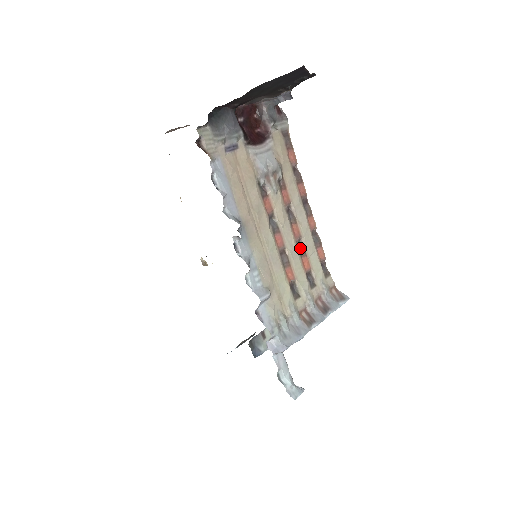
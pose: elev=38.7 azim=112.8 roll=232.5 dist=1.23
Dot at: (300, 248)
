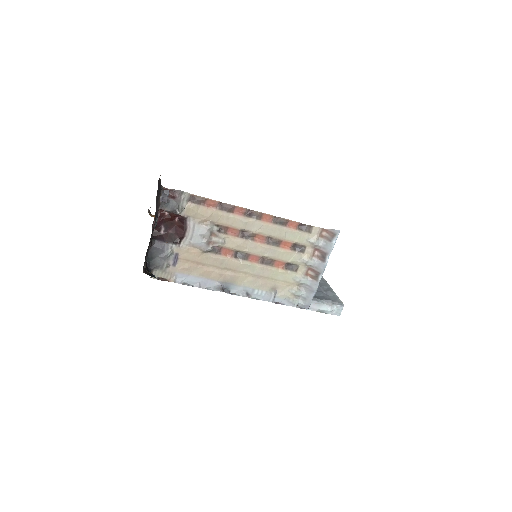
Dot at: (273, 243)
